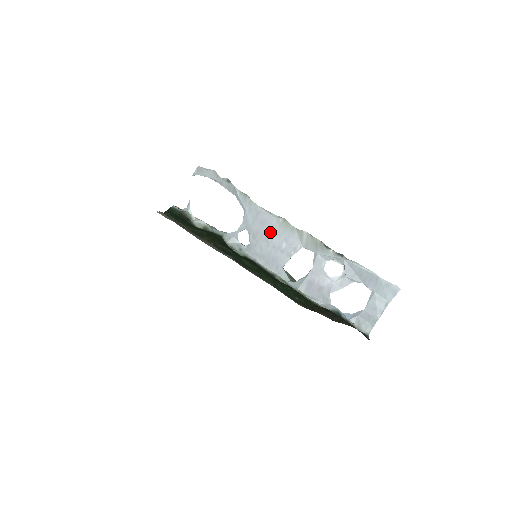
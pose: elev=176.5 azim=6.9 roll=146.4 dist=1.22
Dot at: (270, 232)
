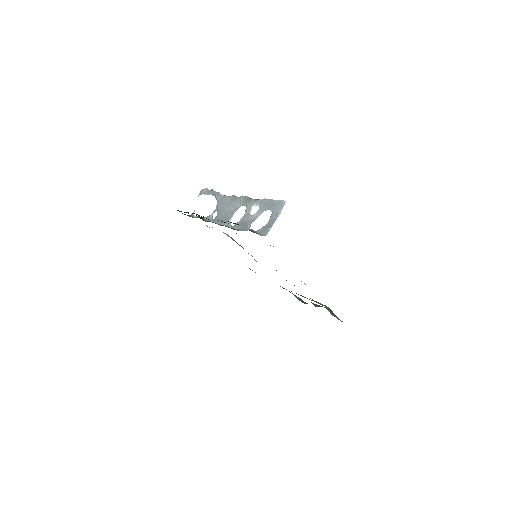
Dot at: (226, 205)
